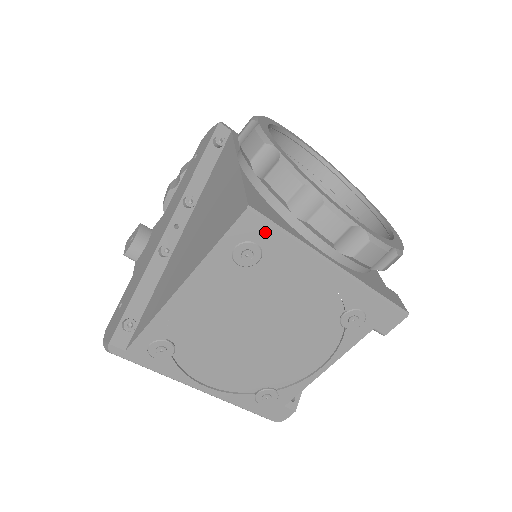
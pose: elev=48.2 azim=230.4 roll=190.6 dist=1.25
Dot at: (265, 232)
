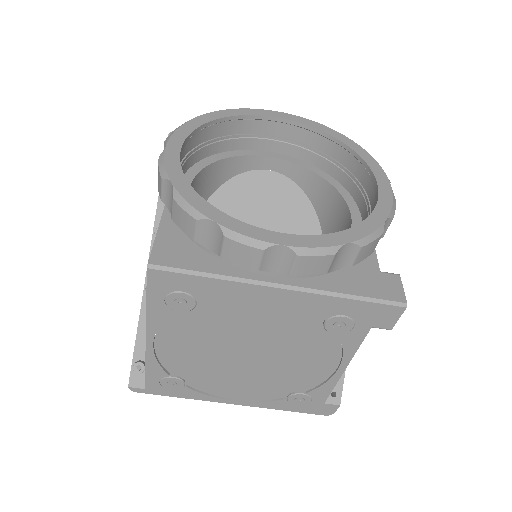
Dot at: (181, 280)
